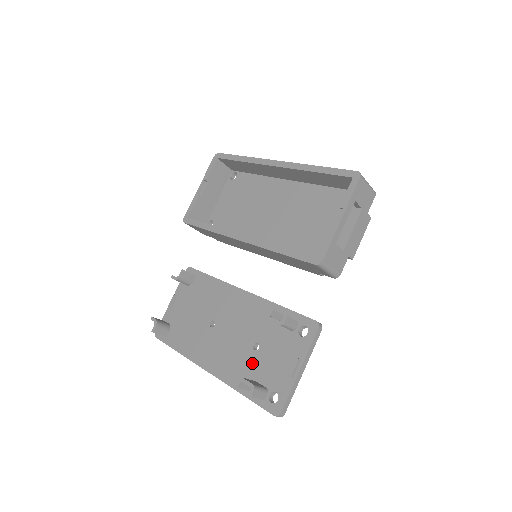
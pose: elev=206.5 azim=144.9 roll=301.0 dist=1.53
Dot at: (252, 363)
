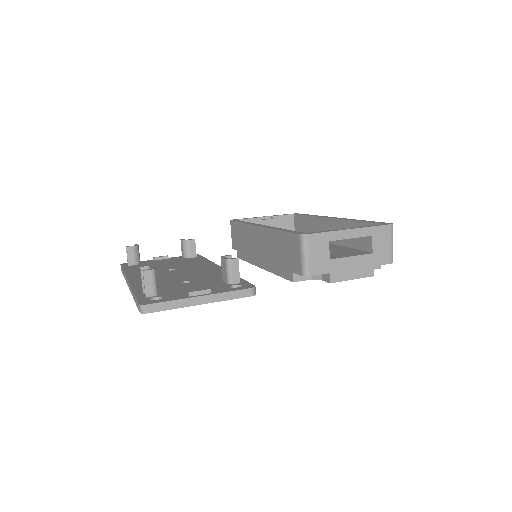
Dot at: (169, 285)
